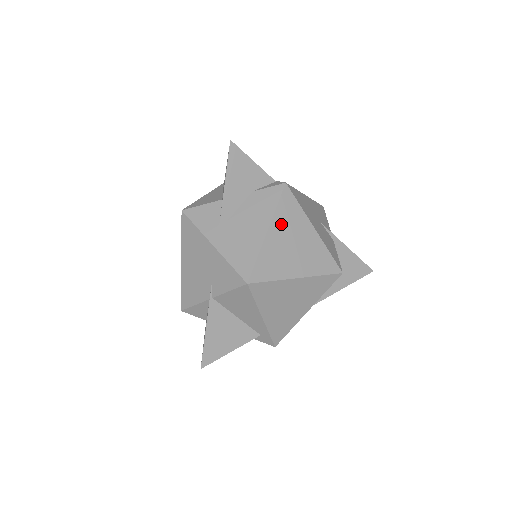
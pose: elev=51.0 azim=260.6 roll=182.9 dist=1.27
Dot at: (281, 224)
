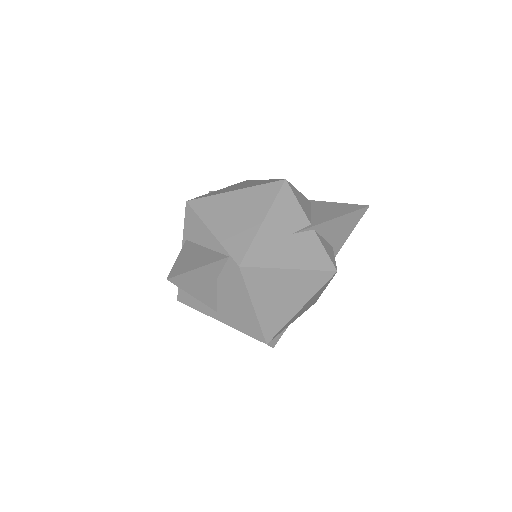
Dot at: (260, 294)
